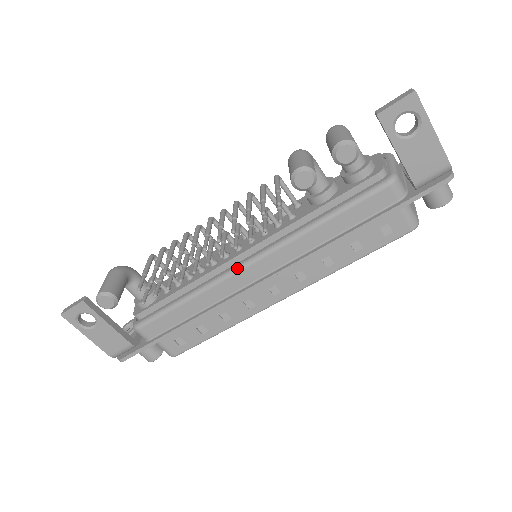
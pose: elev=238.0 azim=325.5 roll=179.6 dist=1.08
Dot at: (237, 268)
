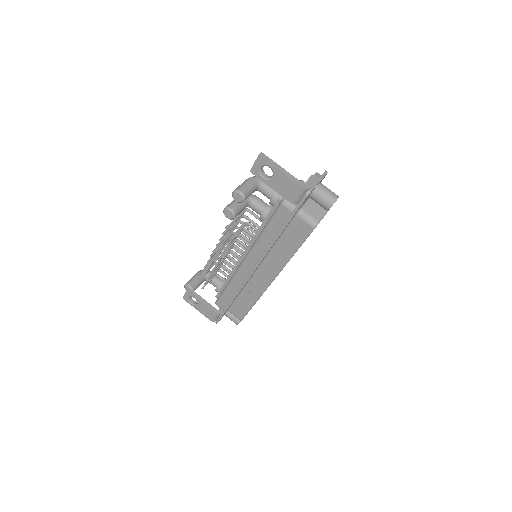
Dot at: (240, 265)
